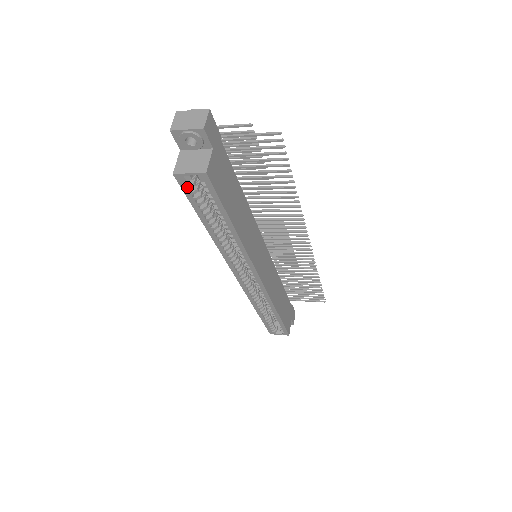
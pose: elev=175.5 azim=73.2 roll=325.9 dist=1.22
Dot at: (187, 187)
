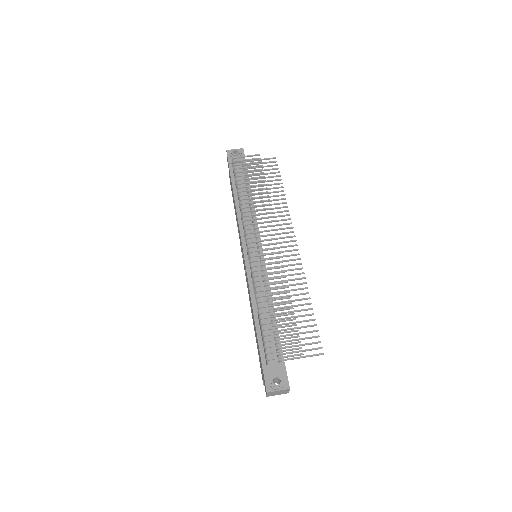
Dot at: occluded
